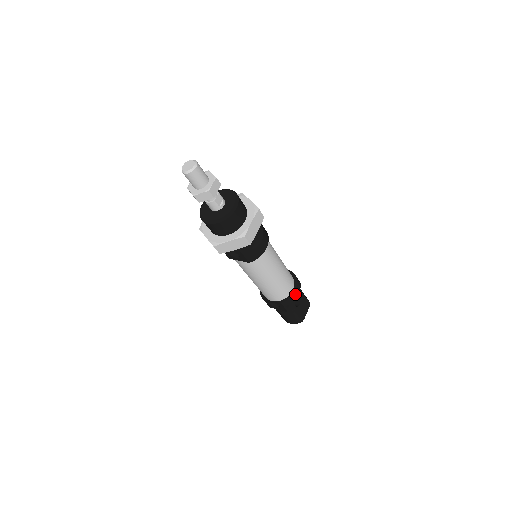
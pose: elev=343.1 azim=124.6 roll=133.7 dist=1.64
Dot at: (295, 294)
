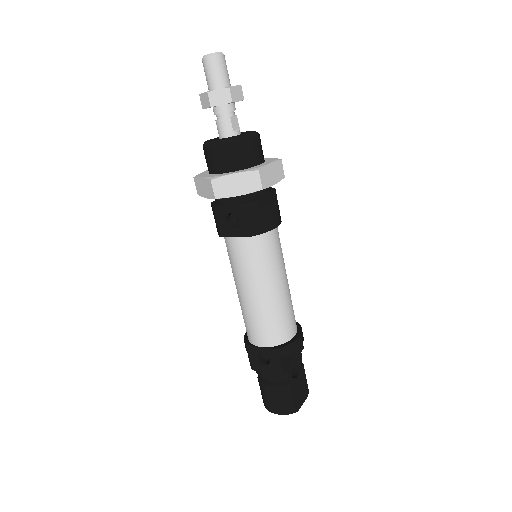
Dot at: (297, 342)
